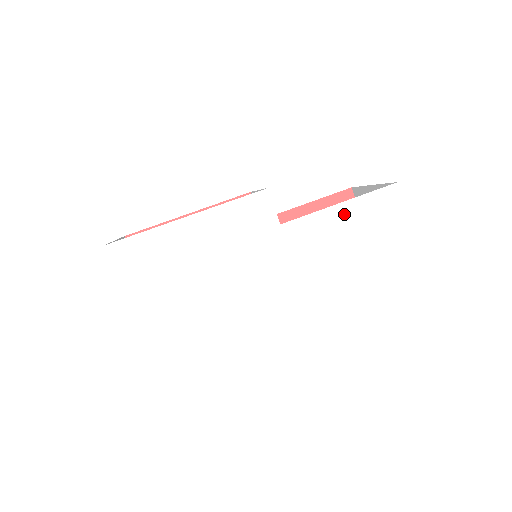
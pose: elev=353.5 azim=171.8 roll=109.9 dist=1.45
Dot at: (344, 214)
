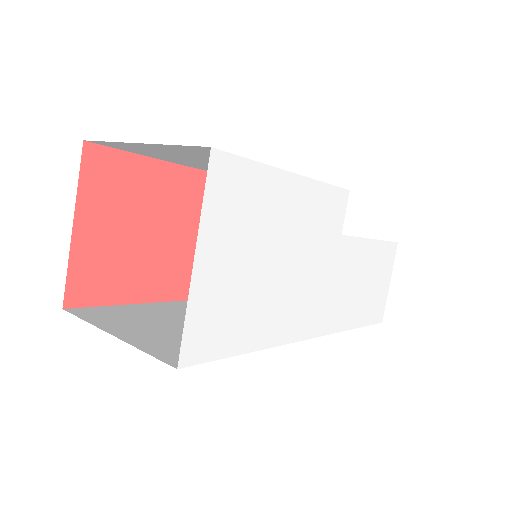
Dot at: (371, 251)
